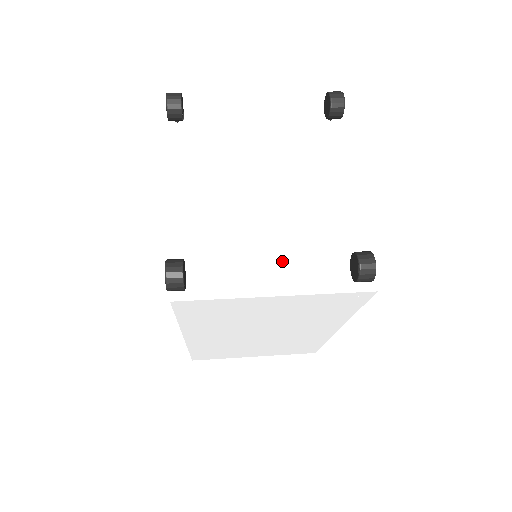
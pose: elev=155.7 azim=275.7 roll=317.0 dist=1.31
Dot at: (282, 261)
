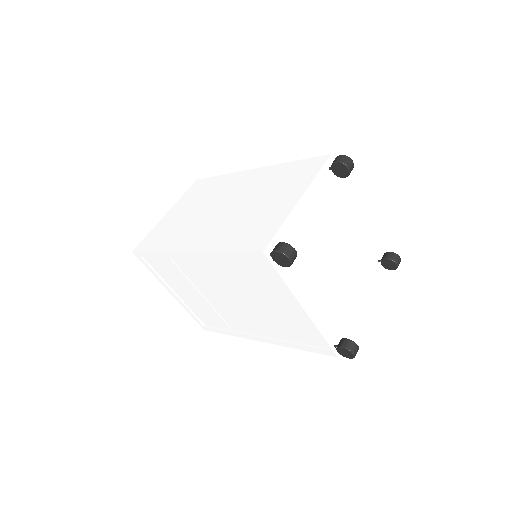
Dot at: (357, 286)
